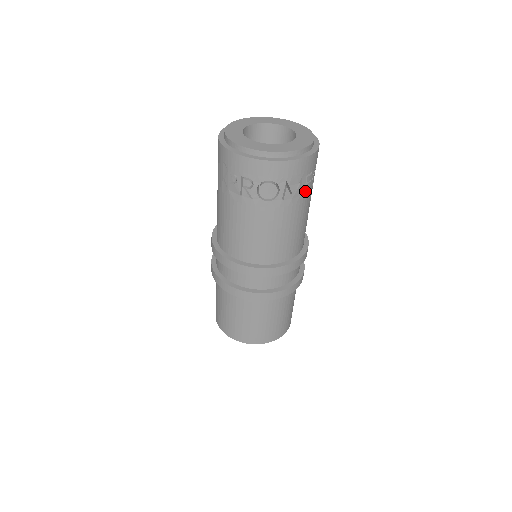
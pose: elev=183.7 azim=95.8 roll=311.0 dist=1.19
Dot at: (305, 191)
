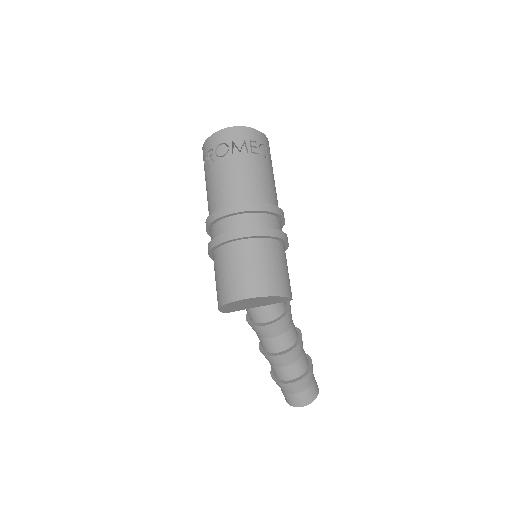
Dot at: (253, 152)
